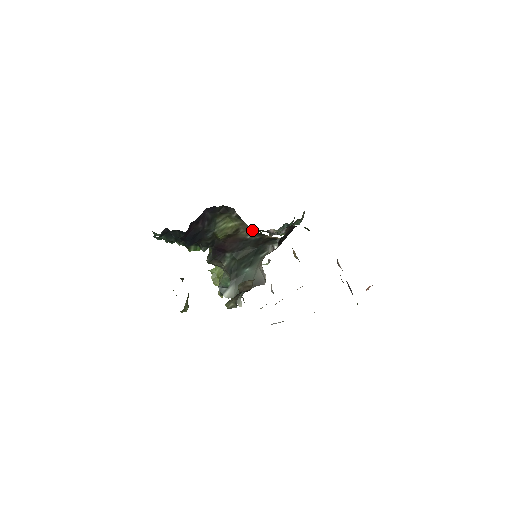
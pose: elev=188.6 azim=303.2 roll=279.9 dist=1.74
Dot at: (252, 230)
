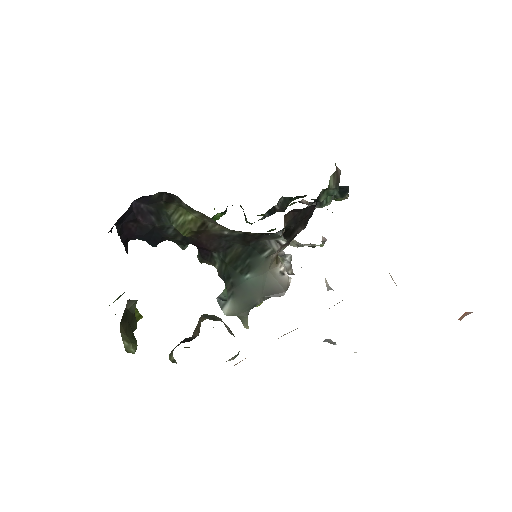
Dot at: occluded
